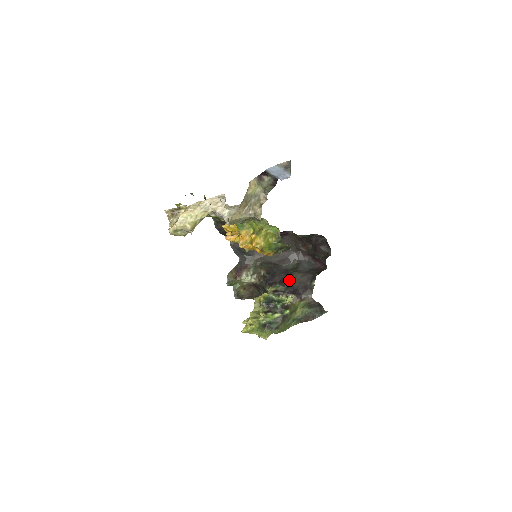
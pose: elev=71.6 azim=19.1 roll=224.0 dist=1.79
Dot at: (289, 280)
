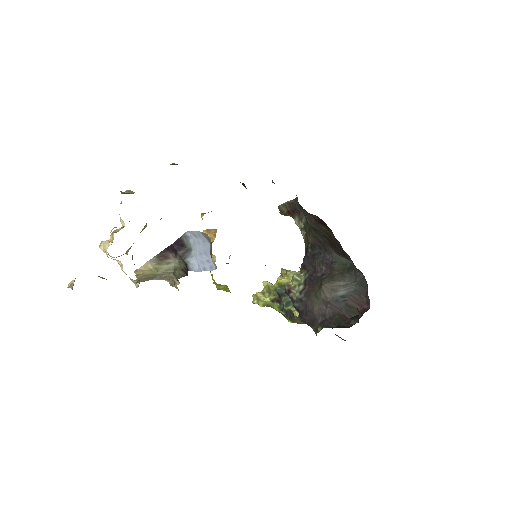
Dot at: (312, 290)
